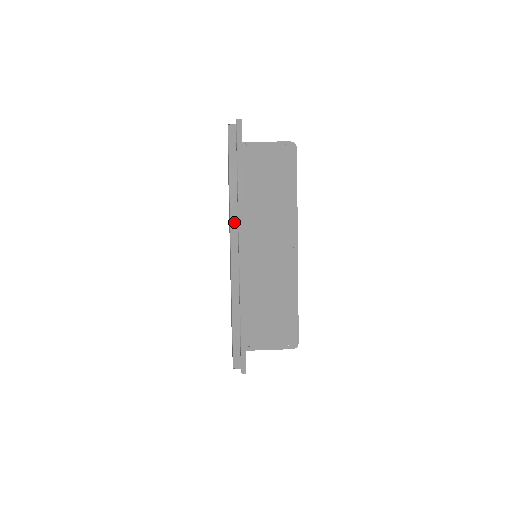
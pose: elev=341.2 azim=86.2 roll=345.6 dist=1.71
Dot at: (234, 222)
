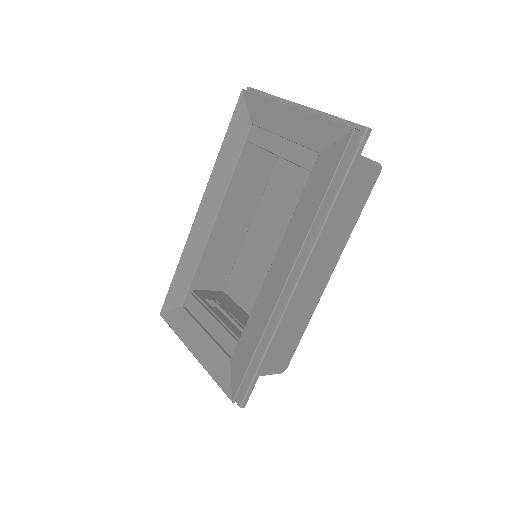
Dot at: (305, 248)
